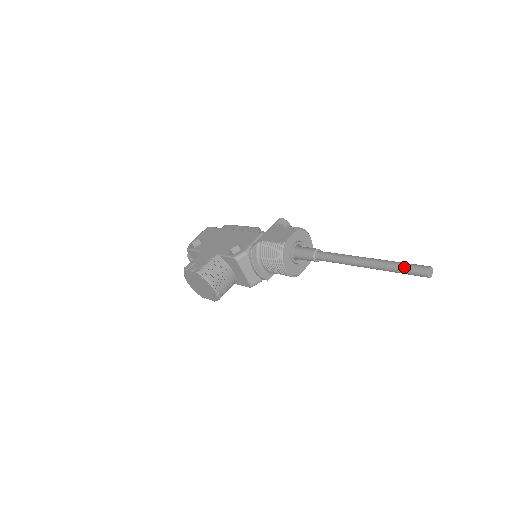
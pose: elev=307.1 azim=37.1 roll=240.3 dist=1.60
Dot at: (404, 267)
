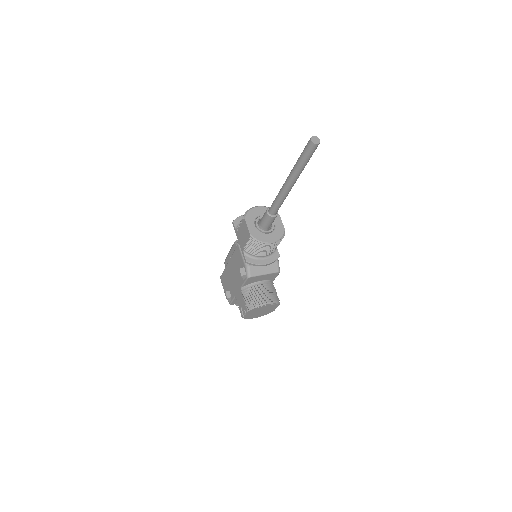
Dot at: (303, 158)
